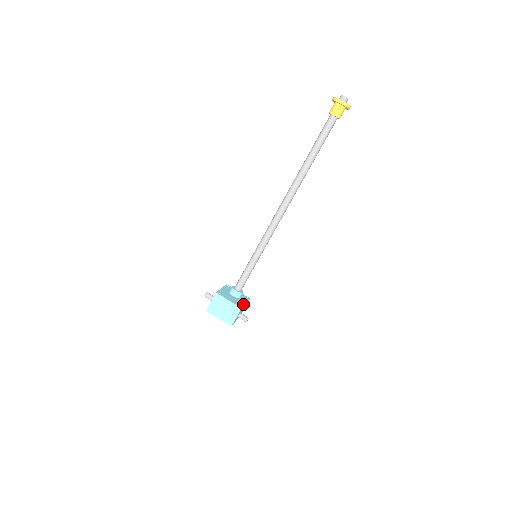
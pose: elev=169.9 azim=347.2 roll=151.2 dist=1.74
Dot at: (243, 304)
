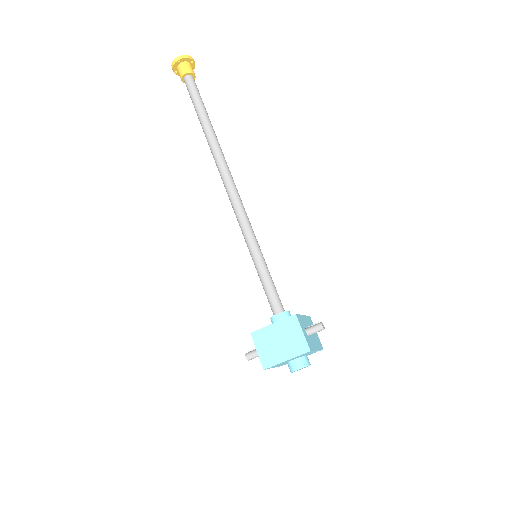
Dot at: occluded
